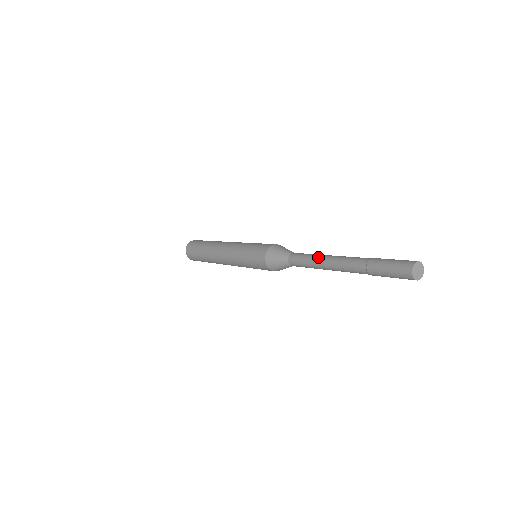
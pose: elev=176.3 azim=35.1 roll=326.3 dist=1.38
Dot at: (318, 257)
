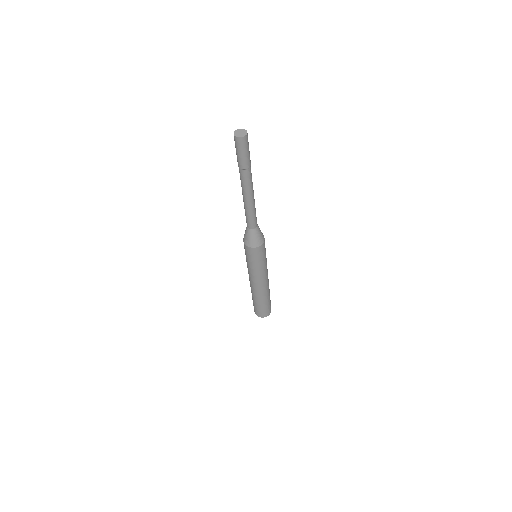
Dot at: occluded
